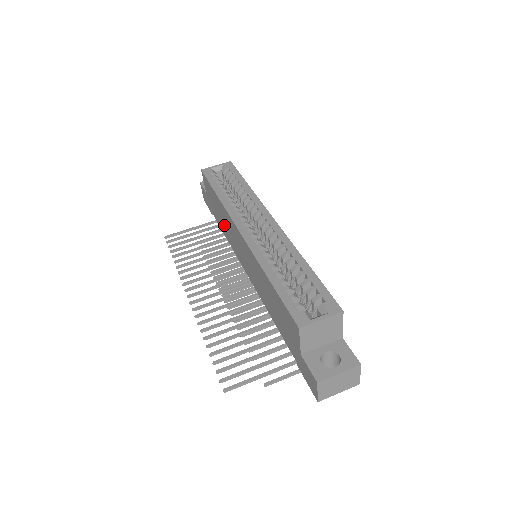
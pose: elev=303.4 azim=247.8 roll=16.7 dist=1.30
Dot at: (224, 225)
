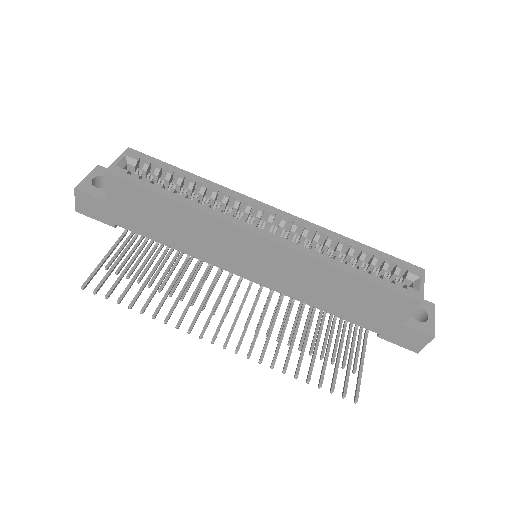
Dot at: (183, 236)
